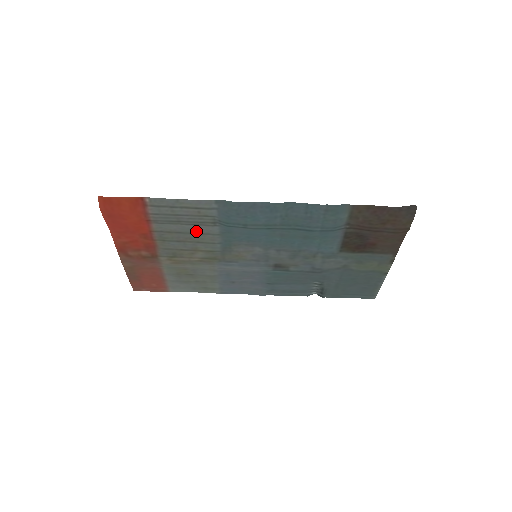
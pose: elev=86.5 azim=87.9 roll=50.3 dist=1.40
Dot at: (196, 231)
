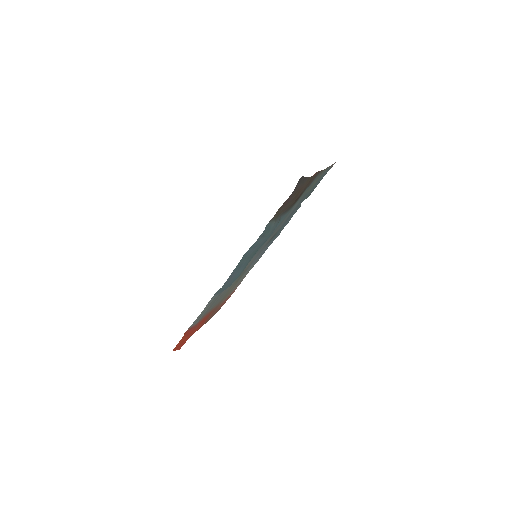
Dot at: (220, 296)
